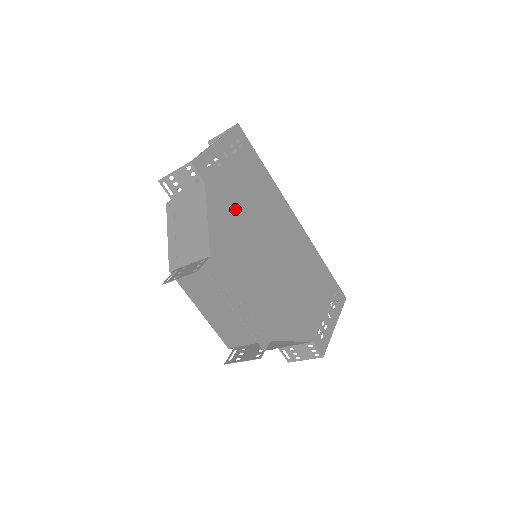
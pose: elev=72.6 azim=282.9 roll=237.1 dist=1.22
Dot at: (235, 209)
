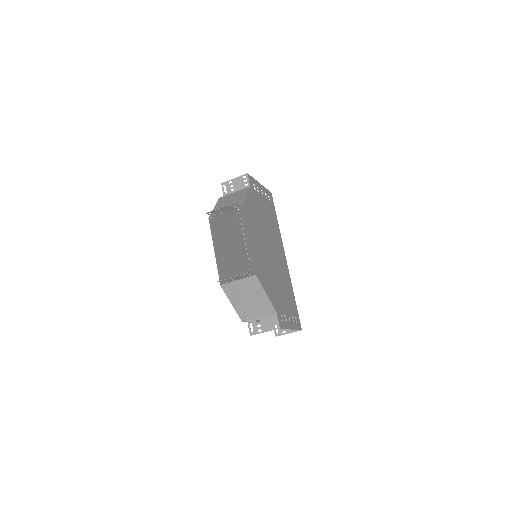
Dot at: (259, 212)
